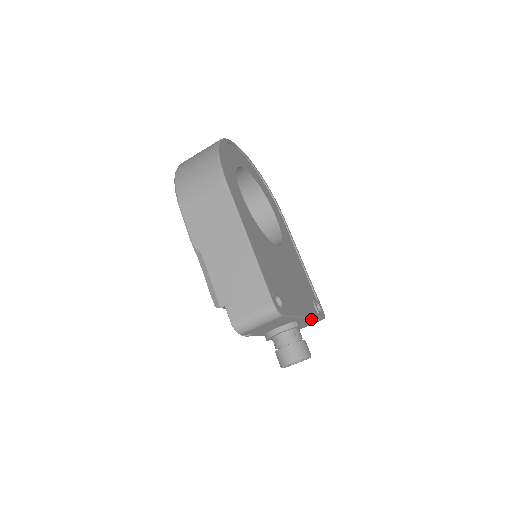
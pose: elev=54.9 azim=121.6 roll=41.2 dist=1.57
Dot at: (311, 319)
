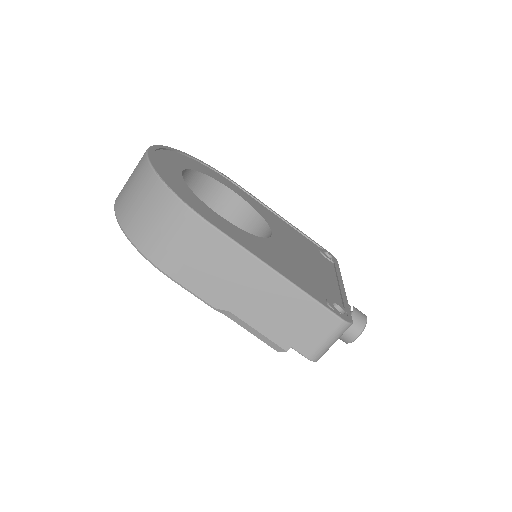
Dot at: occluded
